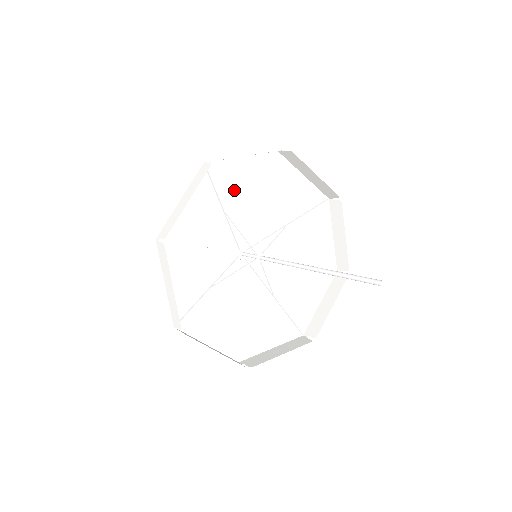
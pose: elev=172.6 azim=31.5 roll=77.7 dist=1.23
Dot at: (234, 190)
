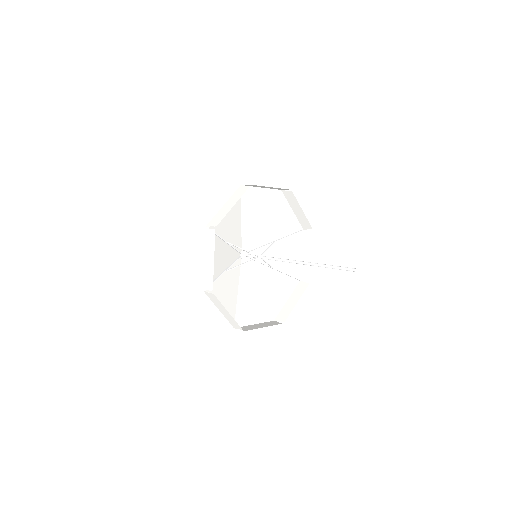
Dot at: (226, 226)
